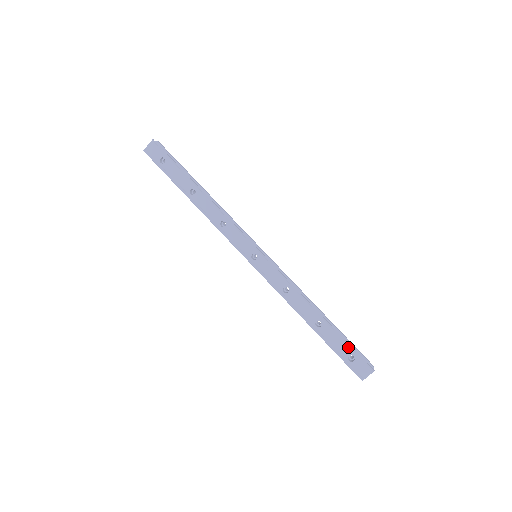
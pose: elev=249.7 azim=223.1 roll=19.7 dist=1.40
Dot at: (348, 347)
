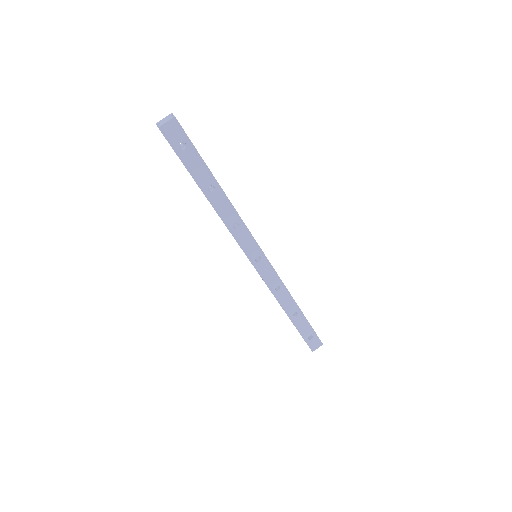
Dot at: (311, 330)
